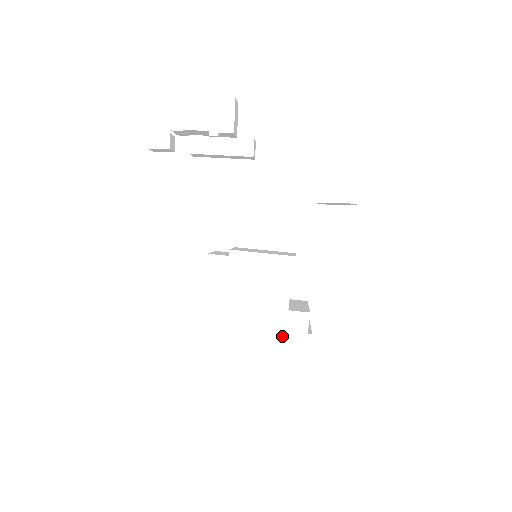
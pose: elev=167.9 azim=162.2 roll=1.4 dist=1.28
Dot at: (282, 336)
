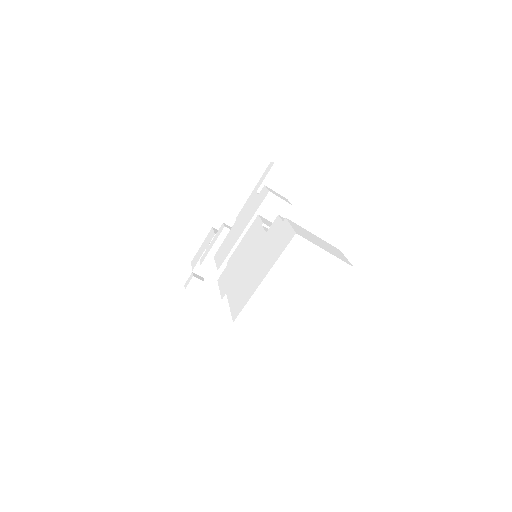
Dot at: (270, 245)
